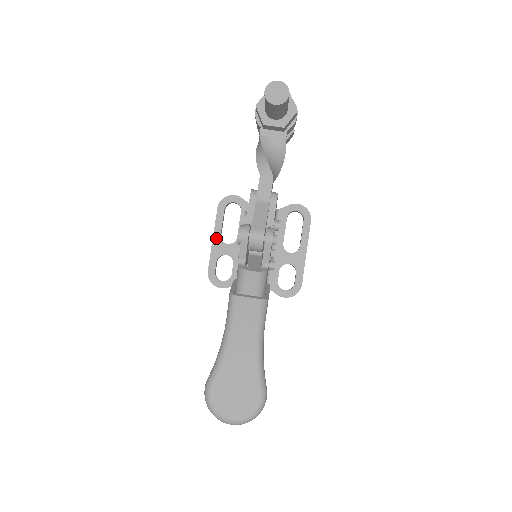
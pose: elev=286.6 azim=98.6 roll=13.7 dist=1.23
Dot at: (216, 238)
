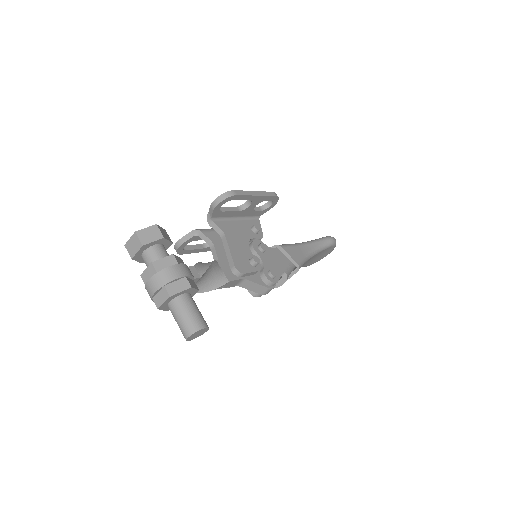
Dot at: (204, 250)
